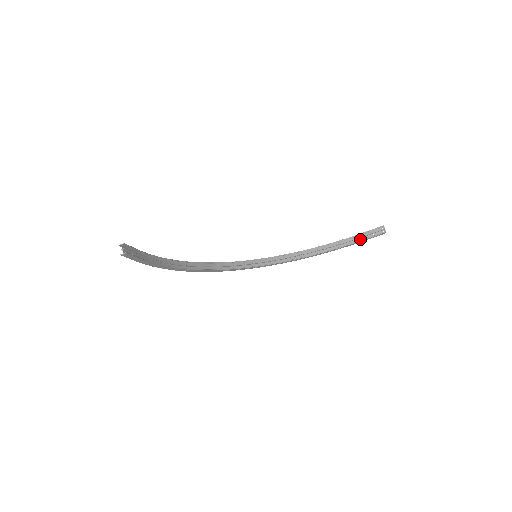
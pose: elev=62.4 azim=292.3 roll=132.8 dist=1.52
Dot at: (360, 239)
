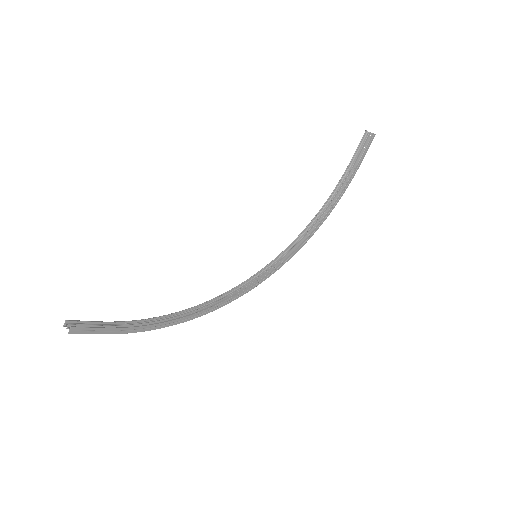
Dot at: (356, 163)
